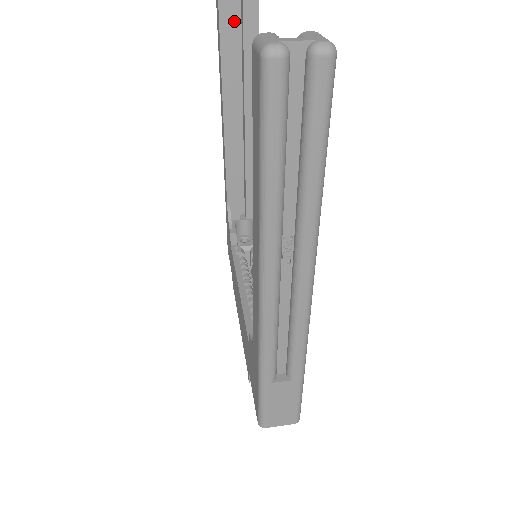
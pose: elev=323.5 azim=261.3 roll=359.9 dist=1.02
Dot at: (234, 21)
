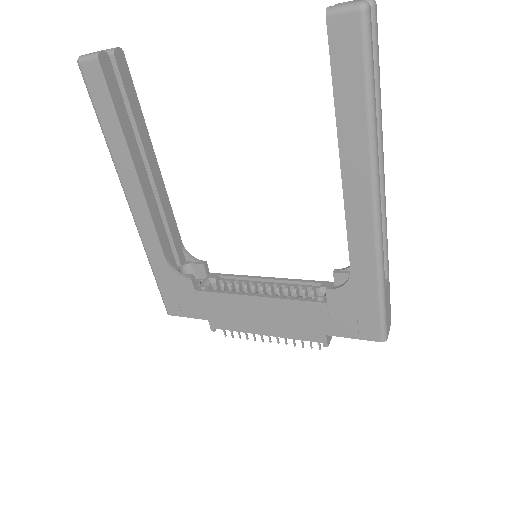
Dot at: (116, 81)
